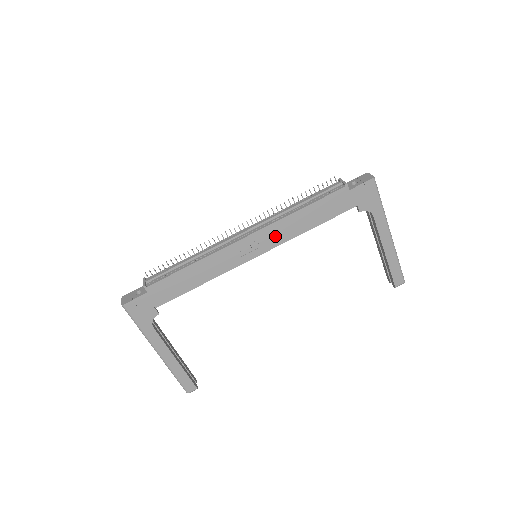
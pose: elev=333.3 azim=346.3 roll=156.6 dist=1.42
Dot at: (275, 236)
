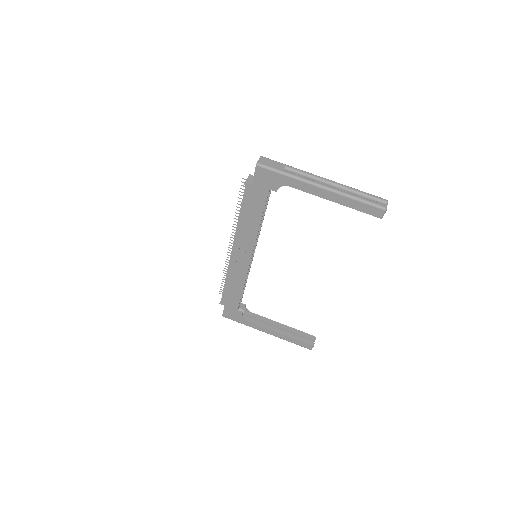
Dot at: (246, 242)
